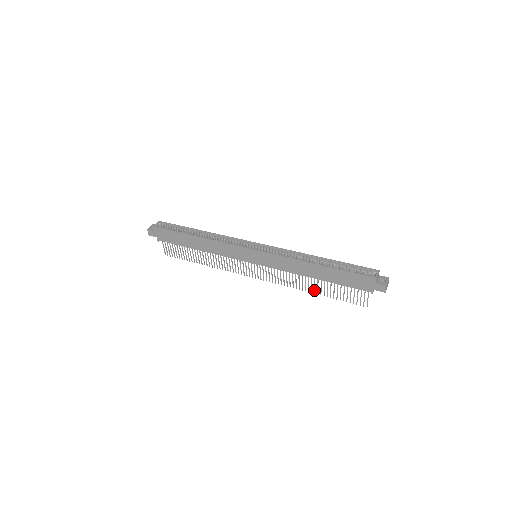
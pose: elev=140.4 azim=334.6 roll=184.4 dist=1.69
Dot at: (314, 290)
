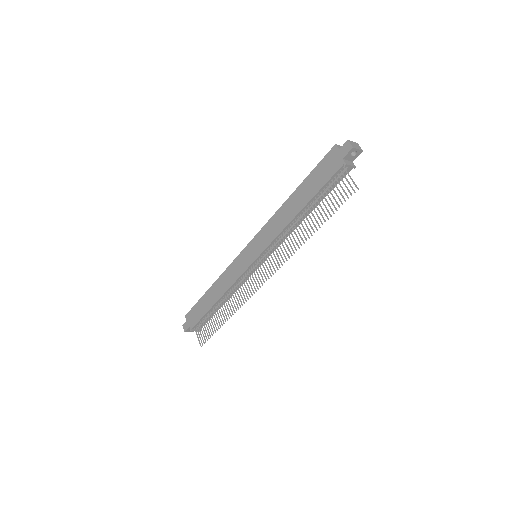
Dot at: (309, 231)
